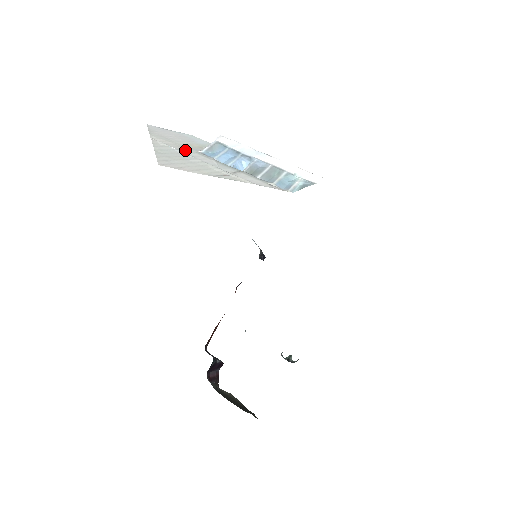
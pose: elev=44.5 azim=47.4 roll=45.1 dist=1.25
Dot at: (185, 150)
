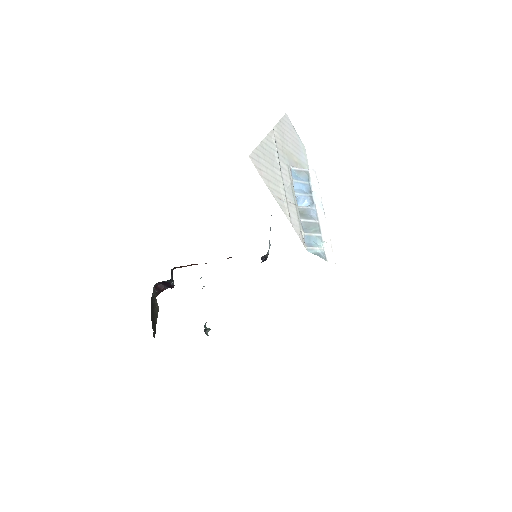
Dot at: (283, 157)
